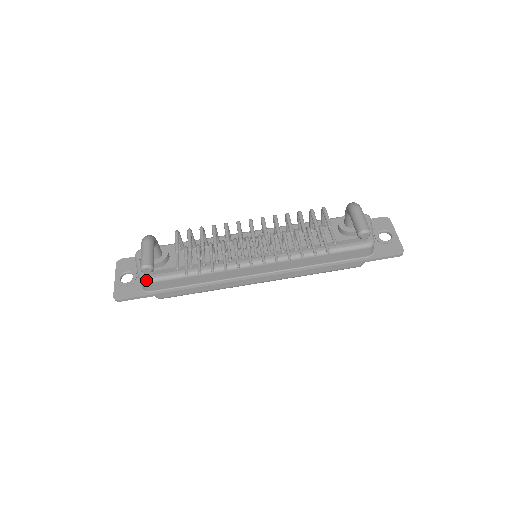
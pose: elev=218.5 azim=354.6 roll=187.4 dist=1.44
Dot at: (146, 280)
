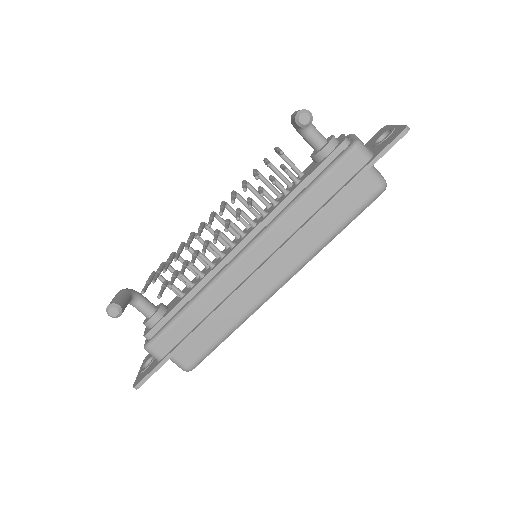
Dot at: (148, 343)
